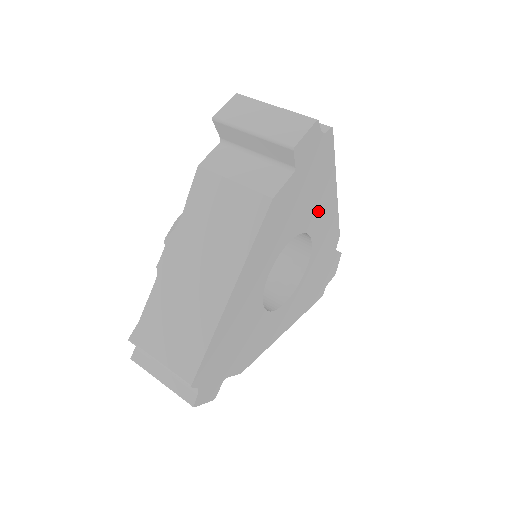
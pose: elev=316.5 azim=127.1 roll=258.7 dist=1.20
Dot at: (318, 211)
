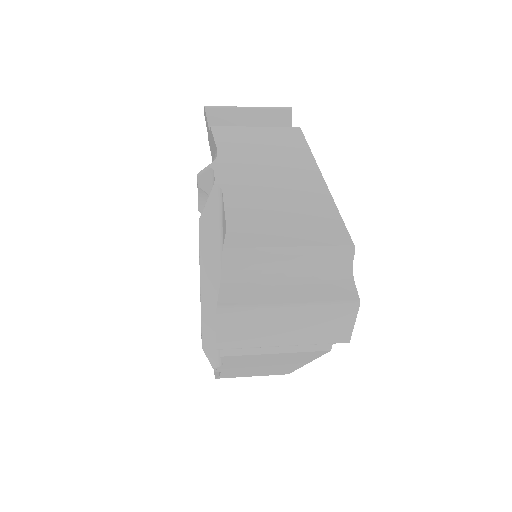
Dot at: occluded
